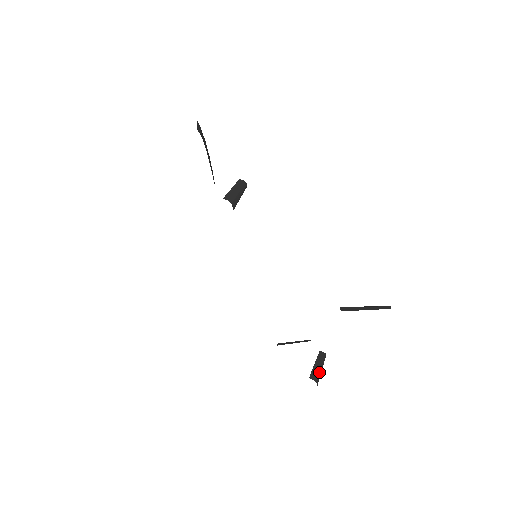
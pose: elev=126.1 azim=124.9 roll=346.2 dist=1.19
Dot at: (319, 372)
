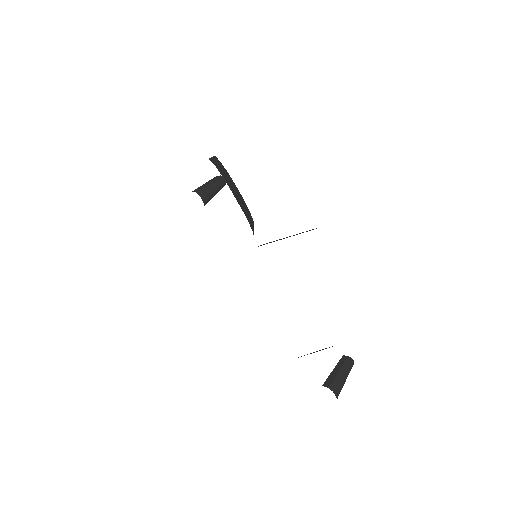
Dot at: (338, 379)
